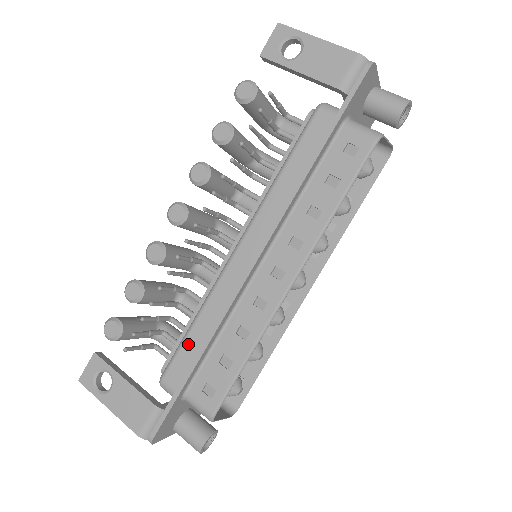
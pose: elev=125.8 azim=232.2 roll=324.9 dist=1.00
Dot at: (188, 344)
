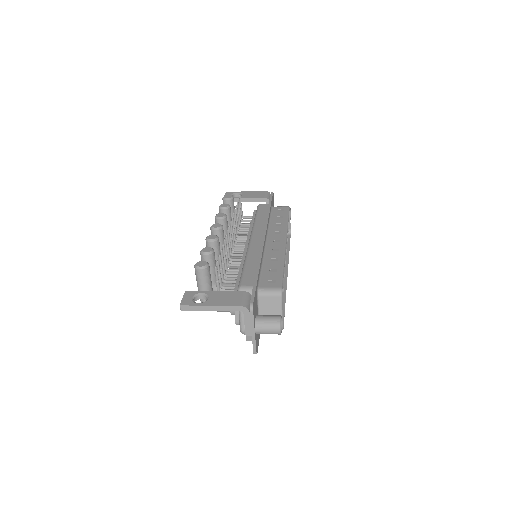
Dot at: (247, 270)
